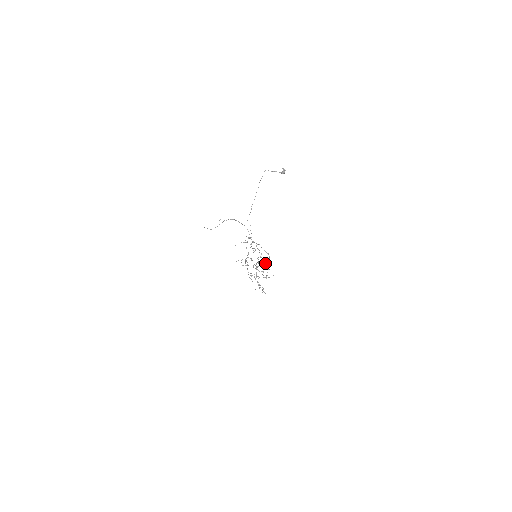
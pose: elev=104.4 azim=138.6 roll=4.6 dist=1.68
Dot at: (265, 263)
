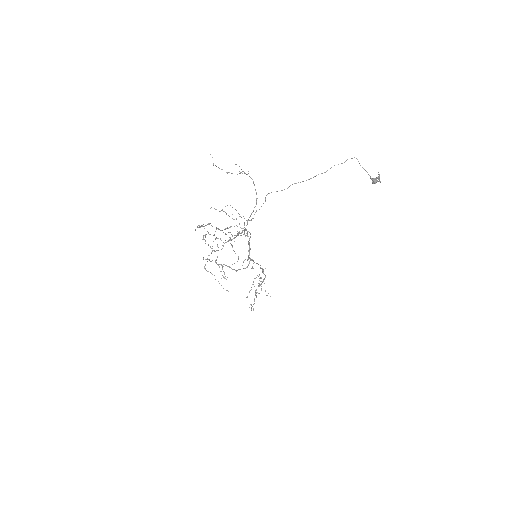
Dot at: occluded
